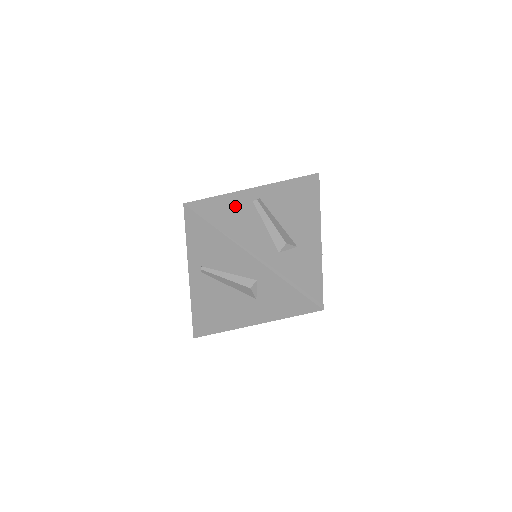
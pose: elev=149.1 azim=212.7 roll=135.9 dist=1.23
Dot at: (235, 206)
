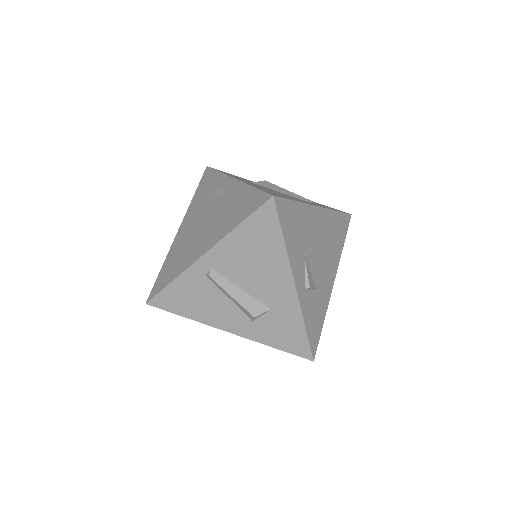
Dot at: (191, 288)
